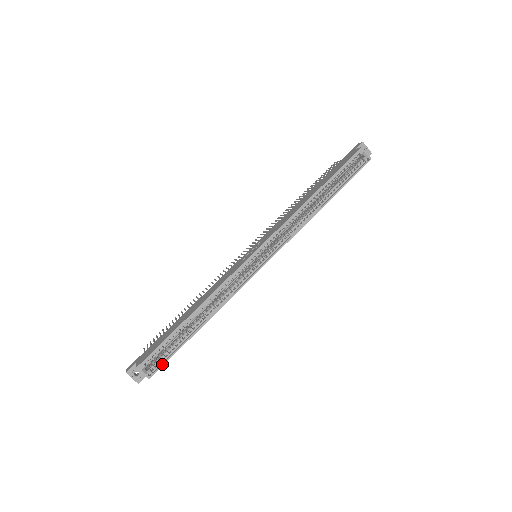
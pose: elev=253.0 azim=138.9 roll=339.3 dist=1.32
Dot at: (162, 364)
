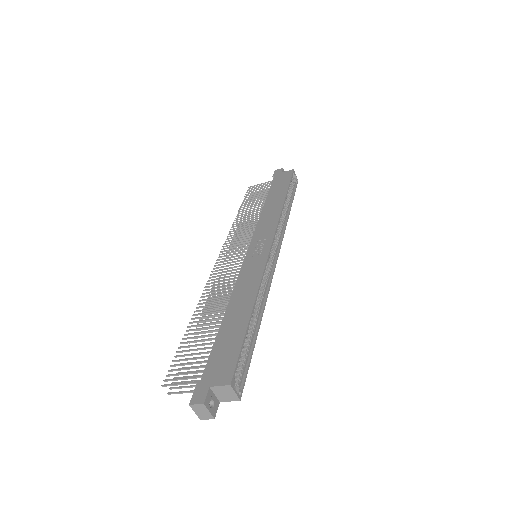
Dot at: (245, 377)
